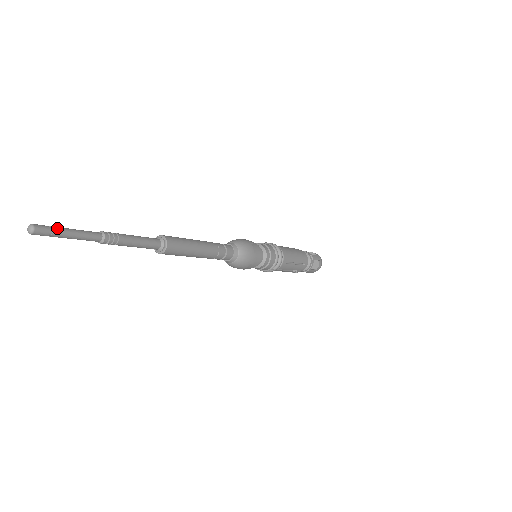
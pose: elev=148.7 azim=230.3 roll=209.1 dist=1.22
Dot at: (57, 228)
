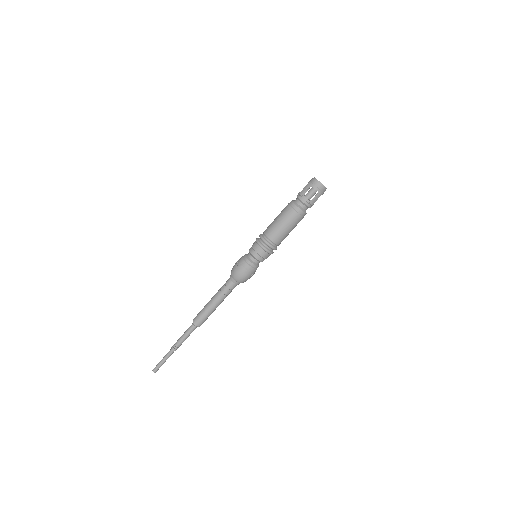
Dot at: (160, 366)
